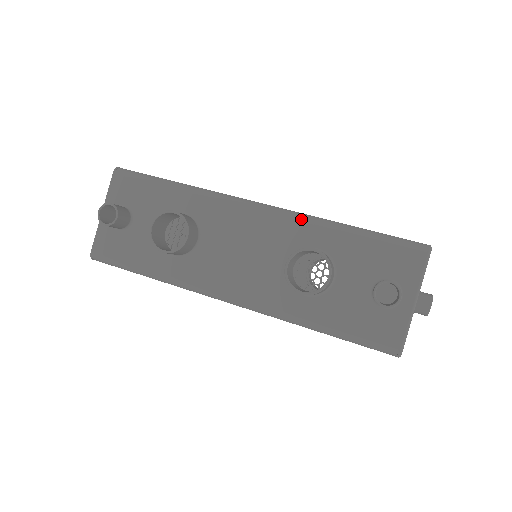
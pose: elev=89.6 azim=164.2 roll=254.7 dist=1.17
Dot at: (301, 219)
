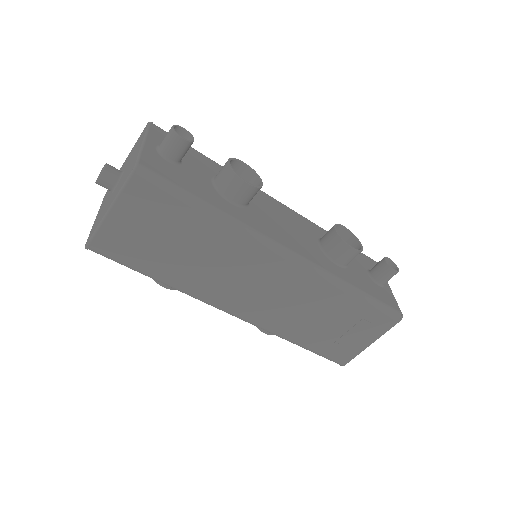
Dot at: (310, 221)
